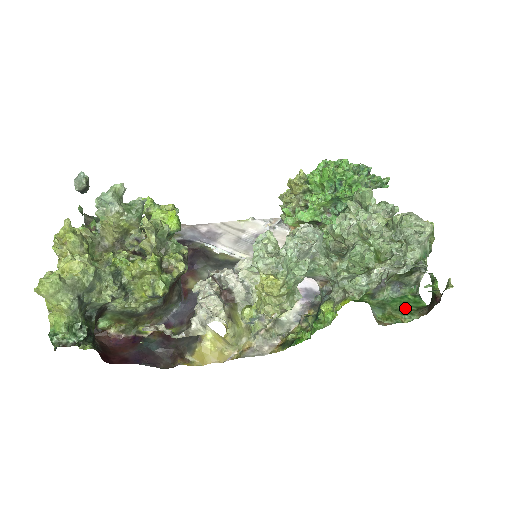
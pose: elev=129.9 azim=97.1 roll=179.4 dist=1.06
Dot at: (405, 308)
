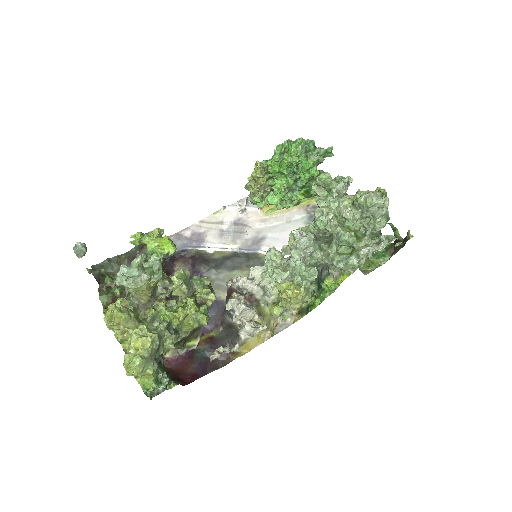
Dot at: (377, 252)
